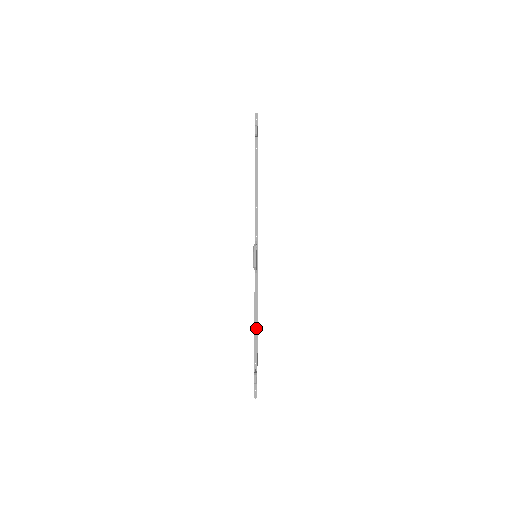
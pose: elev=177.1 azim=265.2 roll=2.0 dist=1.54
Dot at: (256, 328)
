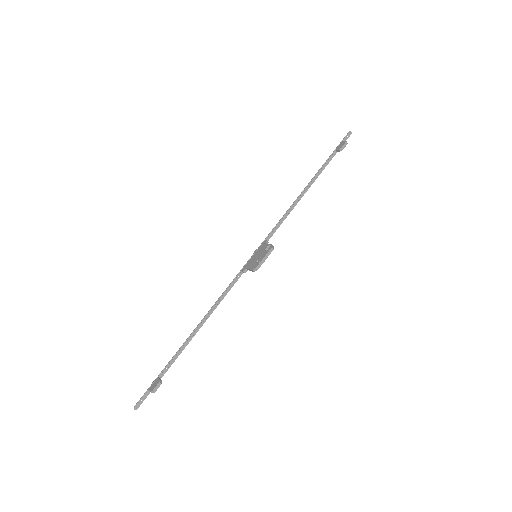
Dot at: (198, 329)
